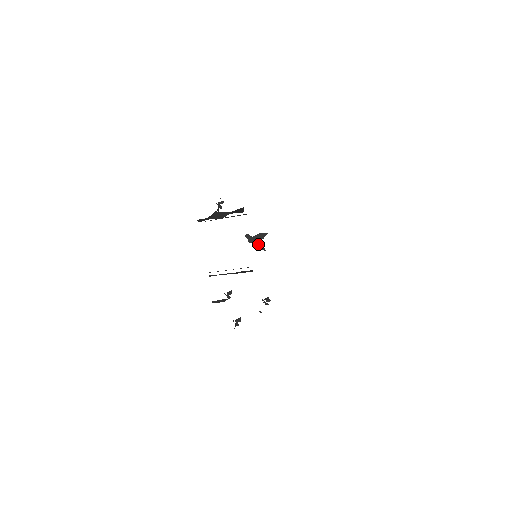
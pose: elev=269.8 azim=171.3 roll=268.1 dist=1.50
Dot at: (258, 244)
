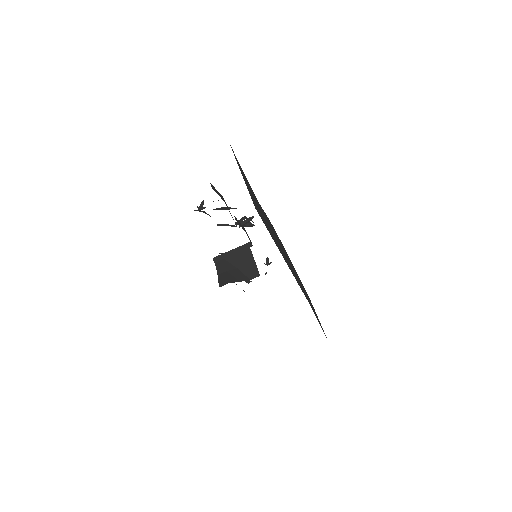
Dot at: (248, 225)
